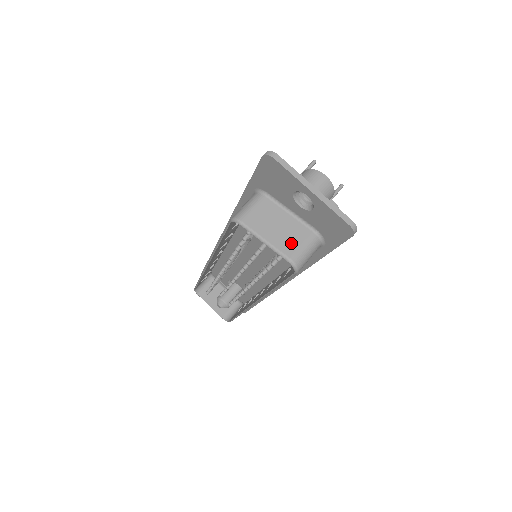
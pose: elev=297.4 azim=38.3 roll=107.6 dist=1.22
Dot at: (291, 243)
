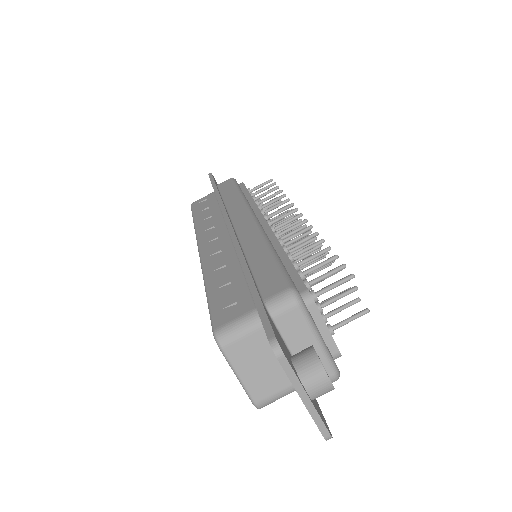
Dot at: (265, 388)
